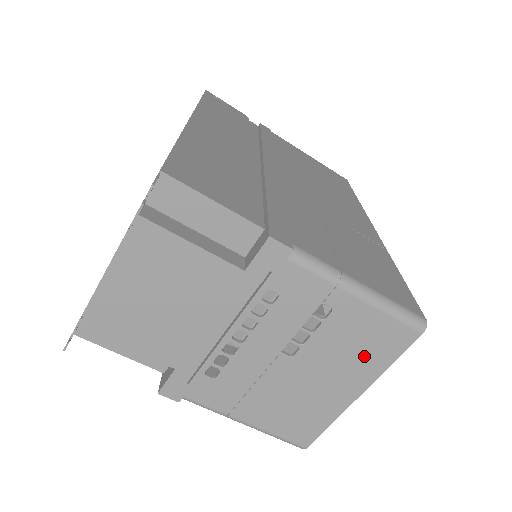
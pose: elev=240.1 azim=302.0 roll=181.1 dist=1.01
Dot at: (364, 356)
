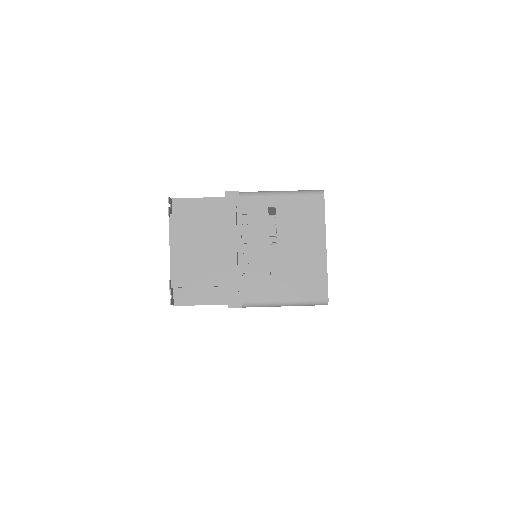
Dot at: (309, 222)
